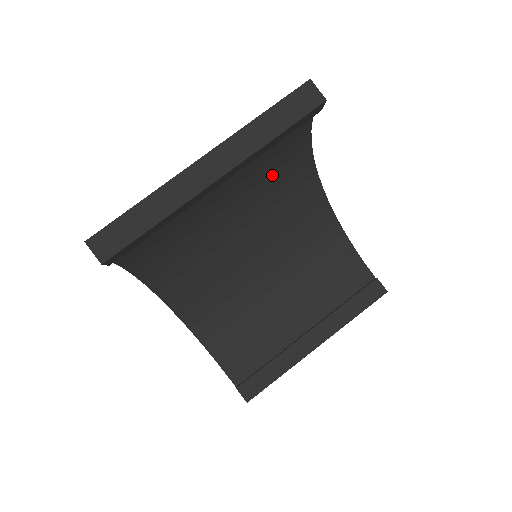
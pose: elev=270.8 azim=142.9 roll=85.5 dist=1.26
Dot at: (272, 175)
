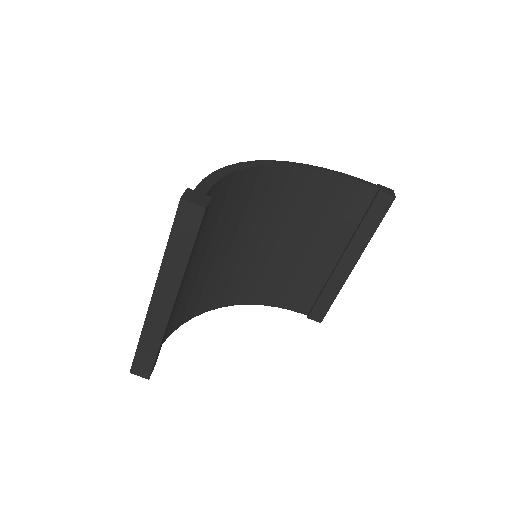
Dot at: (221, 213)
